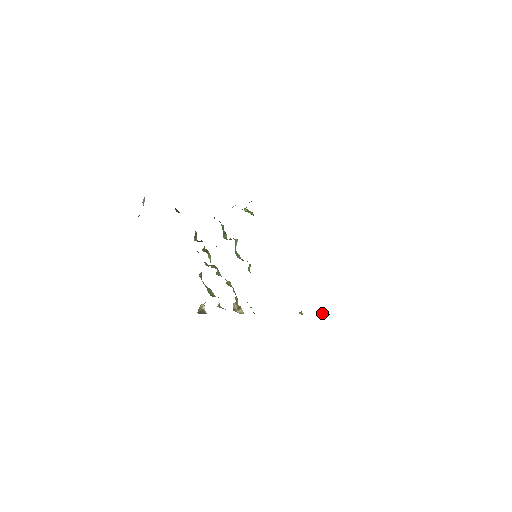
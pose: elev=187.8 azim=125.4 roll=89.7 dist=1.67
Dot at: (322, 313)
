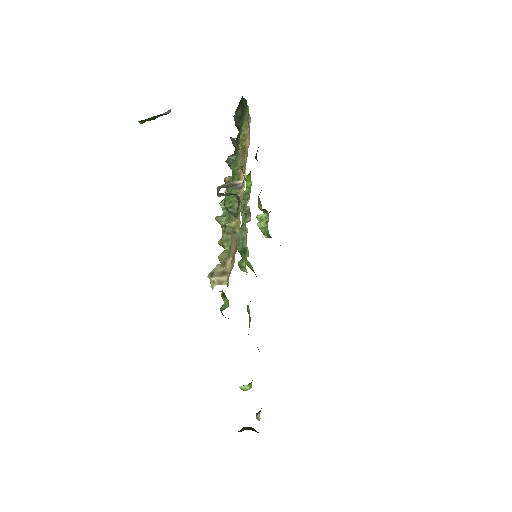
Dot at: (247, 428)
